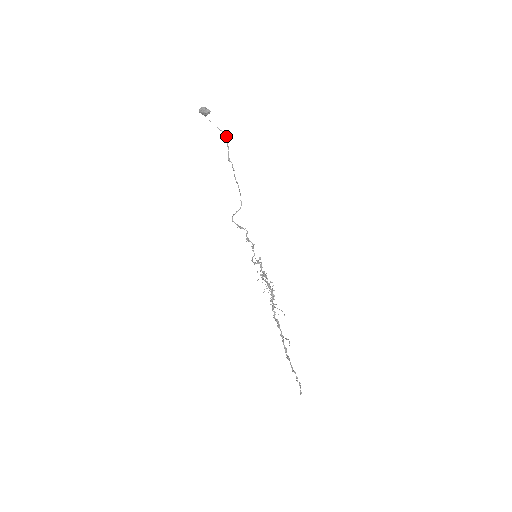
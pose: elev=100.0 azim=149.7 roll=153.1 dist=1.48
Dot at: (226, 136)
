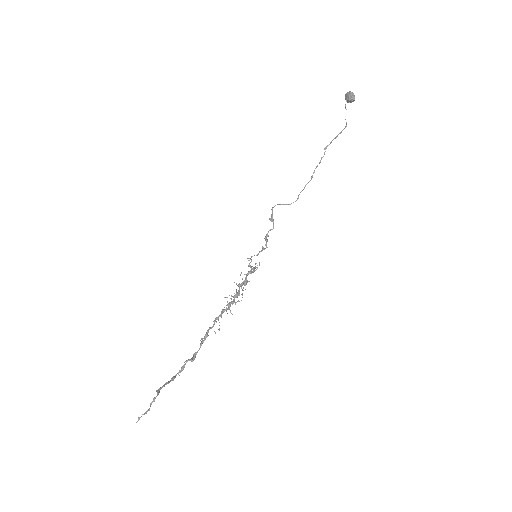
Dot at: occluded
